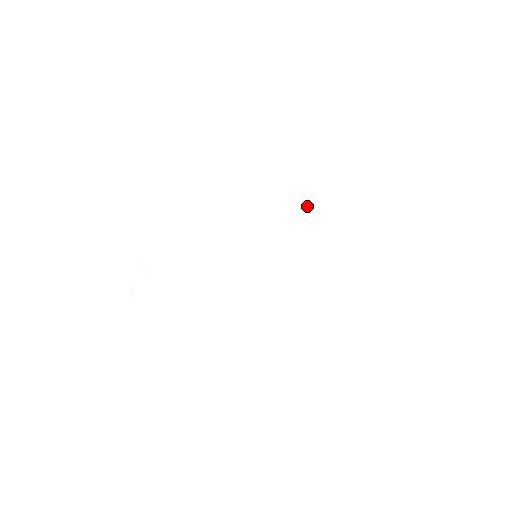
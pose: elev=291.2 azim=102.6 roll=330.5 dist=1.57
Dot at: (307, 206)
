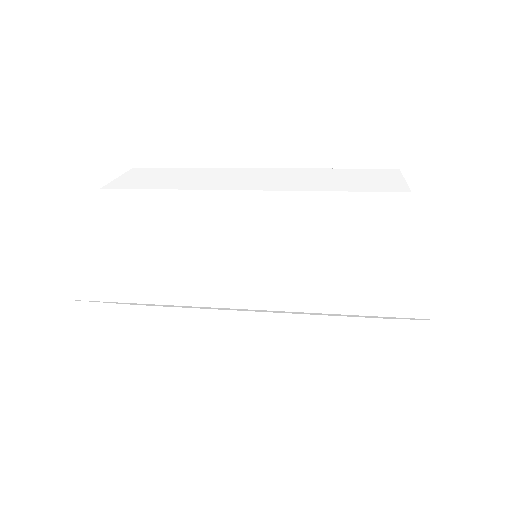
Dot at: occluded
